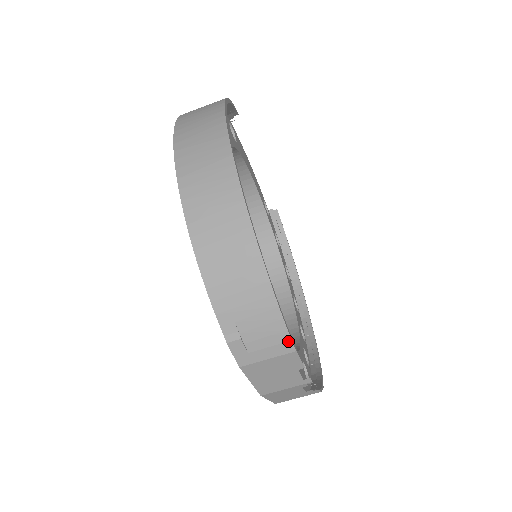
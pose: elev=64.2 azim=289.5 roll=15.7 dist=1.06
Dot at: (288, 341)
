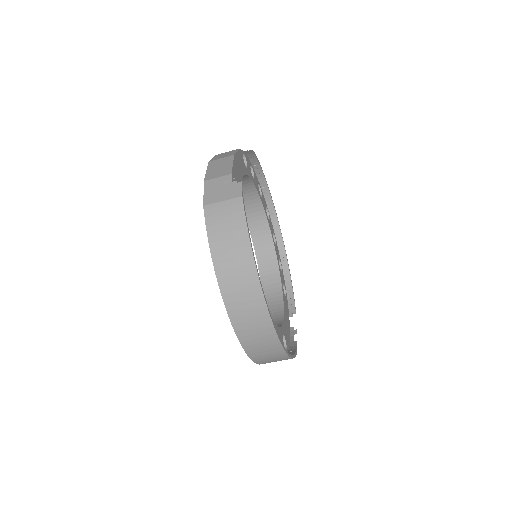
Dot at: occluded
